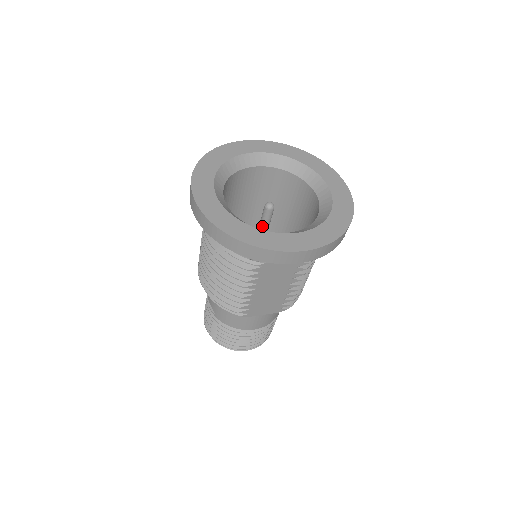
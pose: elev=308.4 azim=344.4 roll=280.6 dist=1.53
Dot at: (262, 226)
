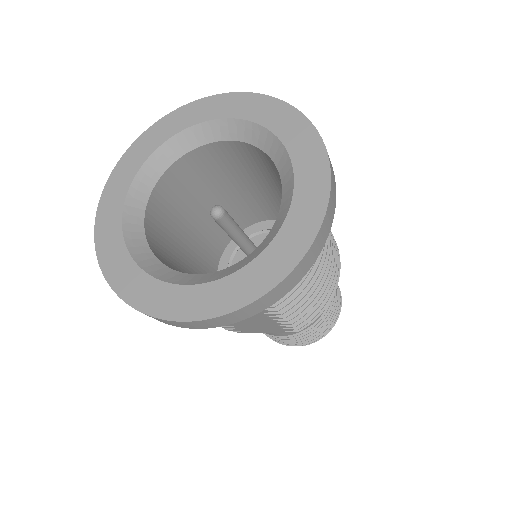
Dot at: occluded
